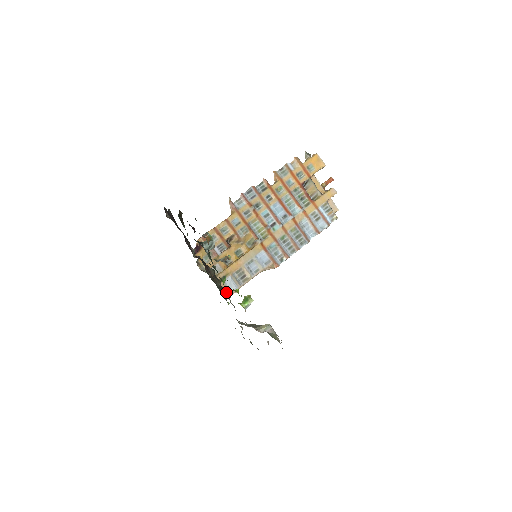
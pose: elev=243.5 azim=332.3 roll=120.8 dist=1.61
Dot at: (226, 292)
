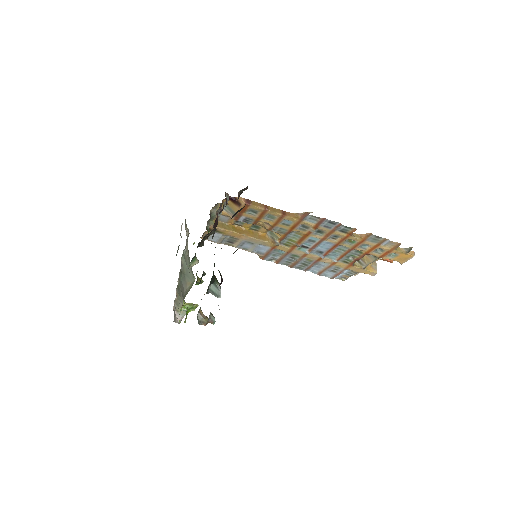
Dot at: (201, 246)
